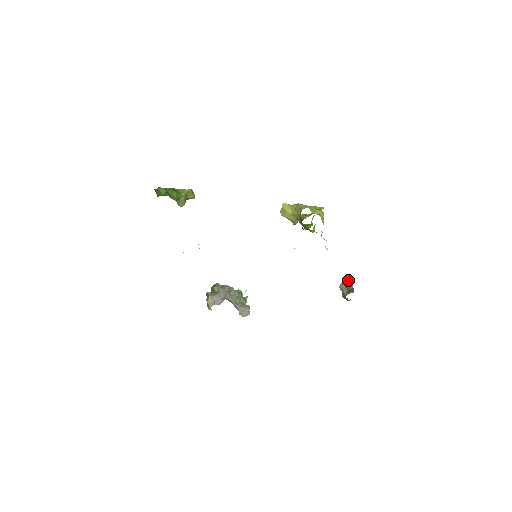
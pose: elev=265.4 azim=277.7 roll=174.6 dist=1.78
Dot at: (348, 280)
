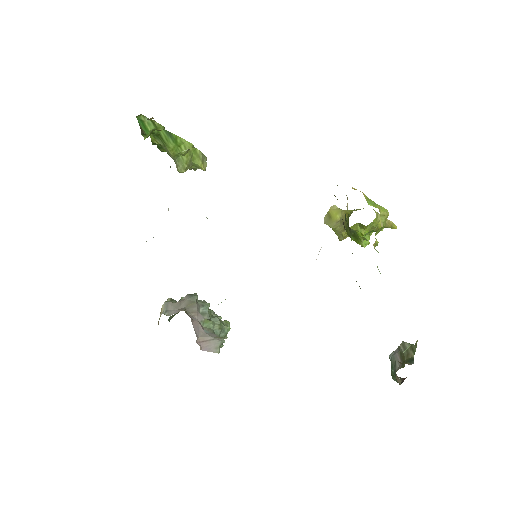
Dot at: (407, 343)
